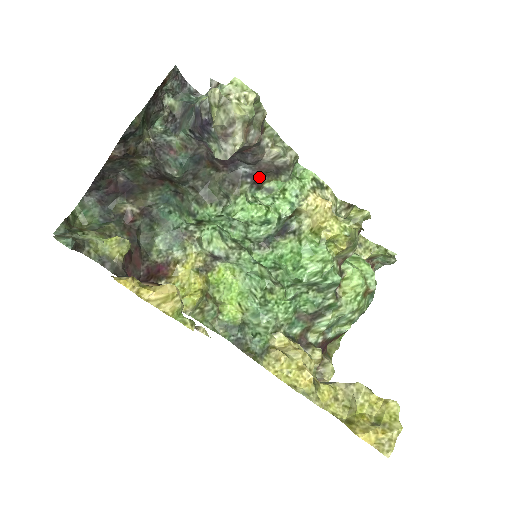
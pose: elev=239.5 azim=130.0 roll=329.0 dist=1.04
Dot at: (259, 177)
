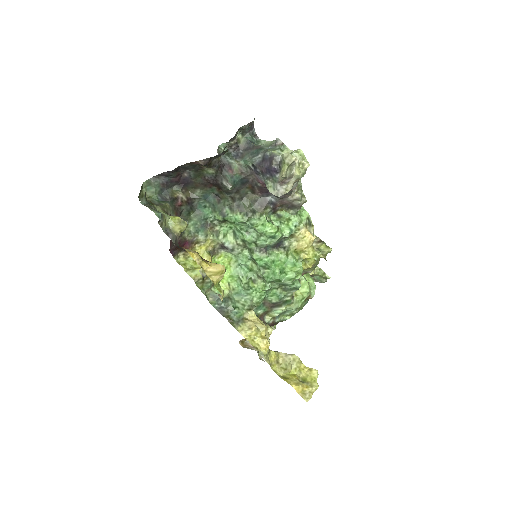
Dot at: (278, 206)
